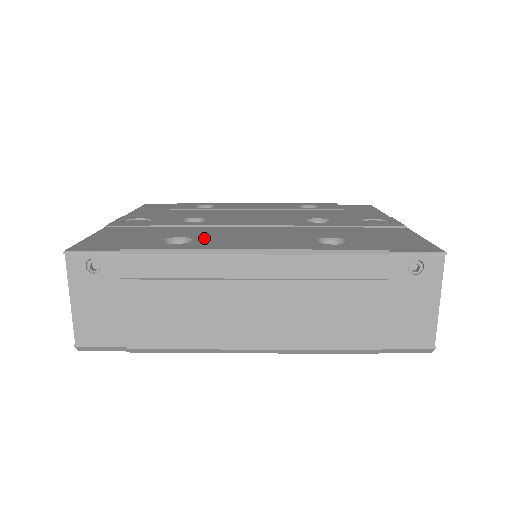
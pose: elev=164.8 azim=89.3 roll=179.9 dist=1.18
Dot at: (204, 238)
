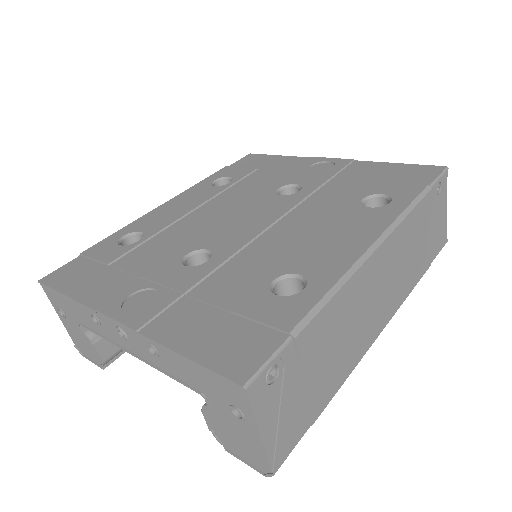
Dot at: (297, 265)
